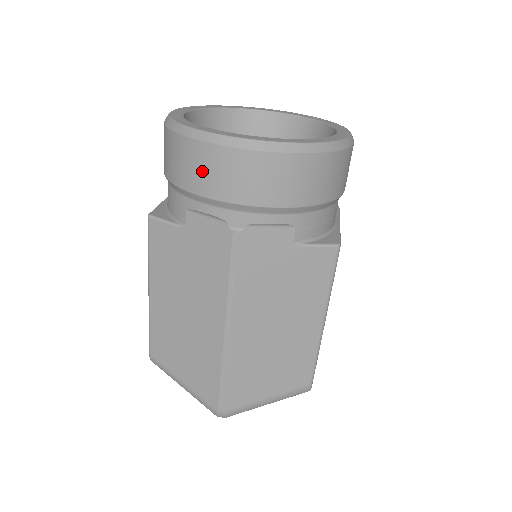
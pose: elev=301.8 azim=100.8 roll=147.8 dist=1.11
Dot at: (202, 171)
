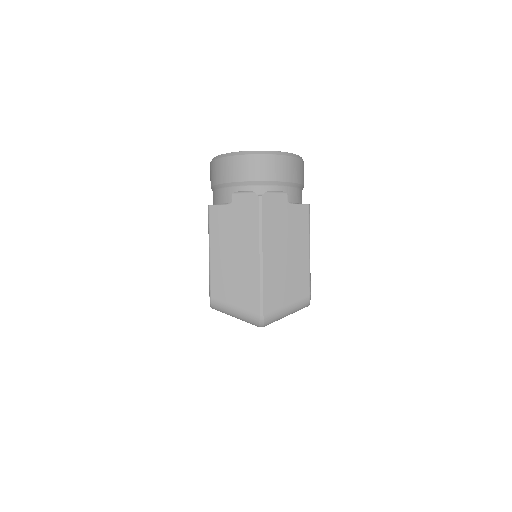
Dot at: (241, 169)
